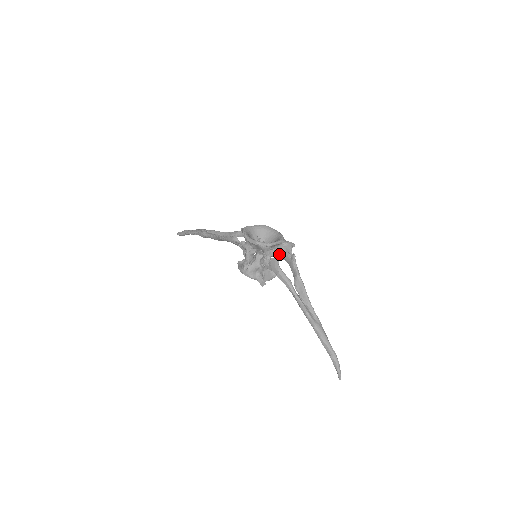
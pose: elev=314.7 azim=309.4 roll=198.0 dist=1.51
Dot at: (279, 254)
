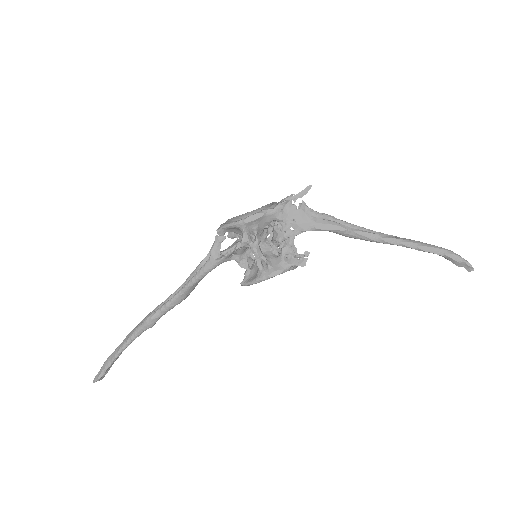
Dot at: occluded
